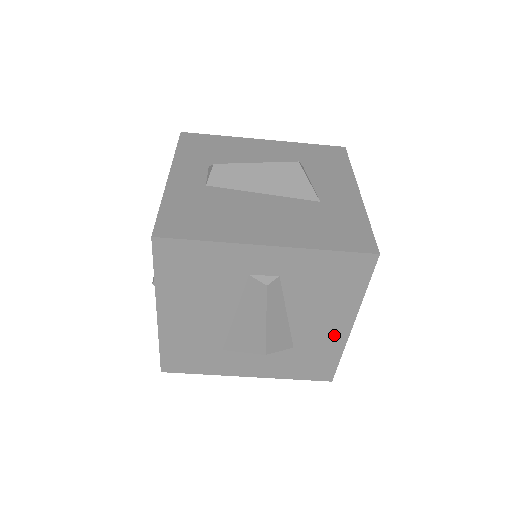
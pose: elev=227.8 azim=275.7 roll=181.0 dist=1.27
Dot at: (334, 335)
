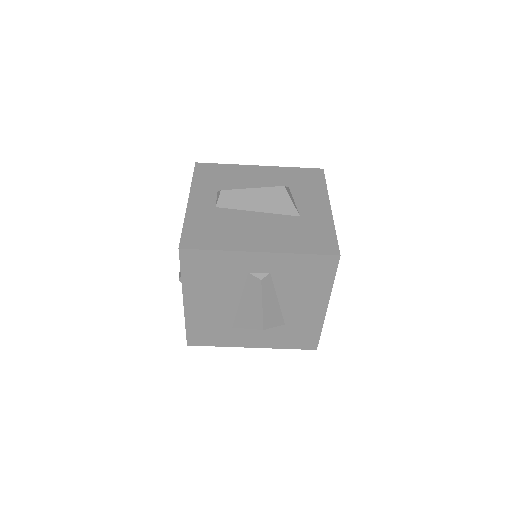
Dot at: (314, 314)
